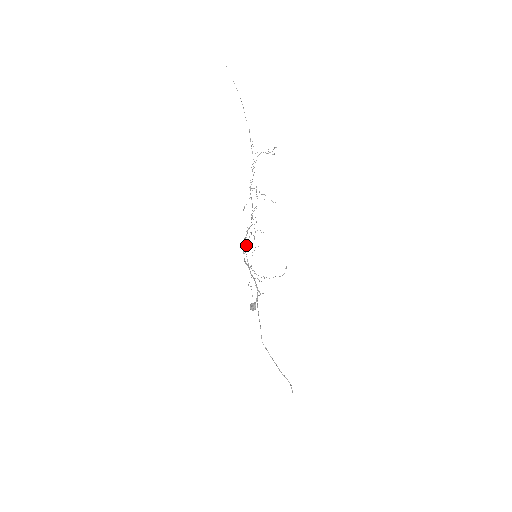
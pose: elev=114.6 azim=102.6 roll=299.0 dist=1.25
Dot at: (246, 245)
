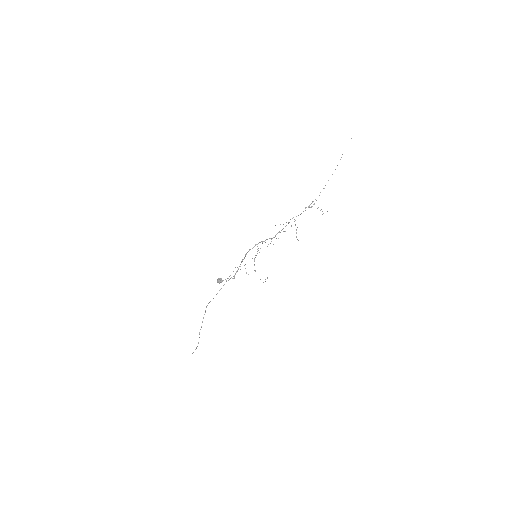
Dot at: occluded
